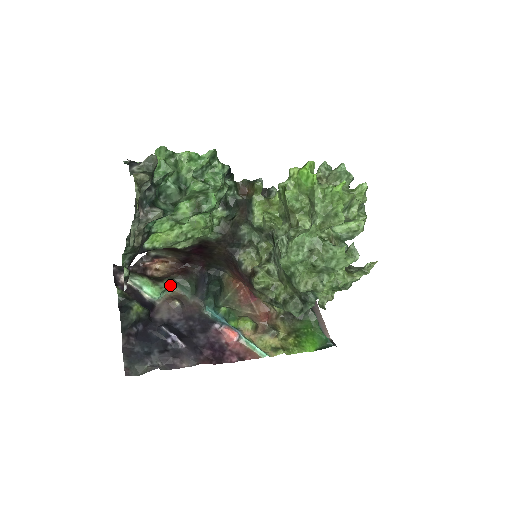
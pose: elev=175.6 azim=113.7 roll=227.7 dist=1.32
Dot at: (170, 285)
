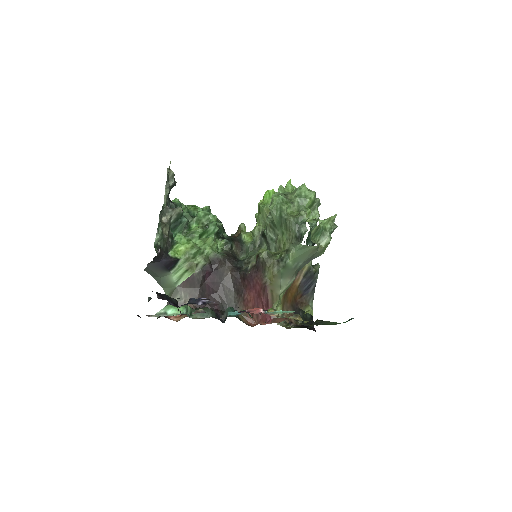
Dot at: (191, 315)
